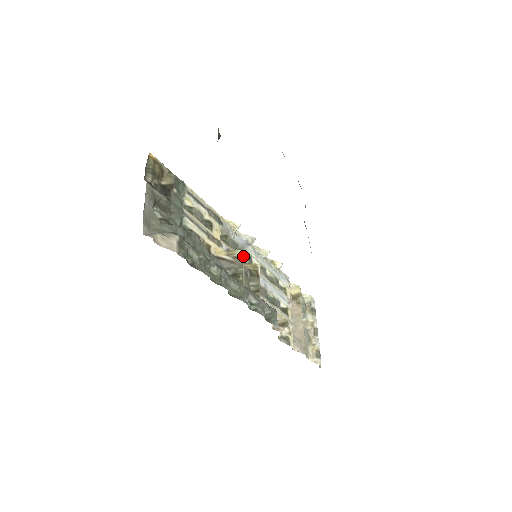
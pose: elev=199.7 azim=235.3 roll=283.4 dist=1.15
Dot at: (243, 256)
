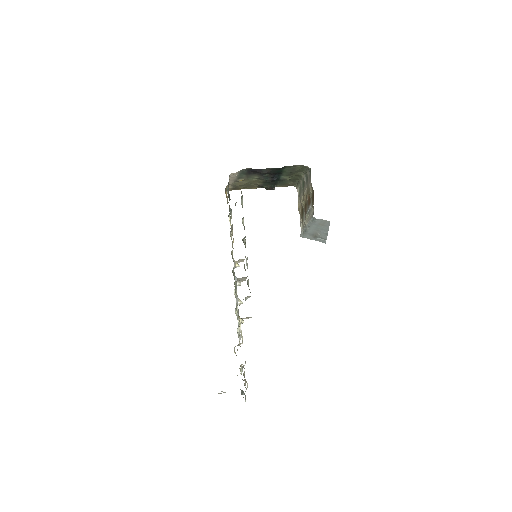
Dot at: occluded
